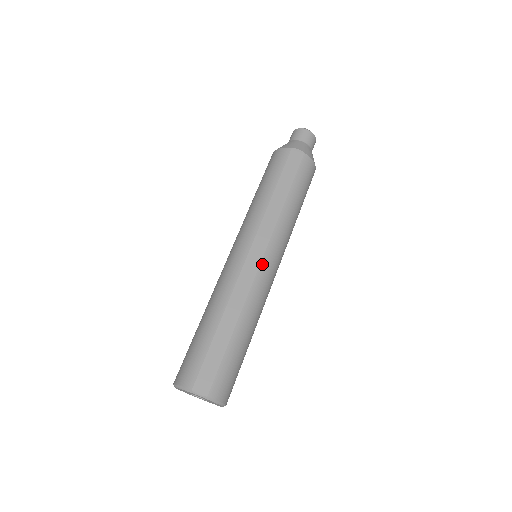
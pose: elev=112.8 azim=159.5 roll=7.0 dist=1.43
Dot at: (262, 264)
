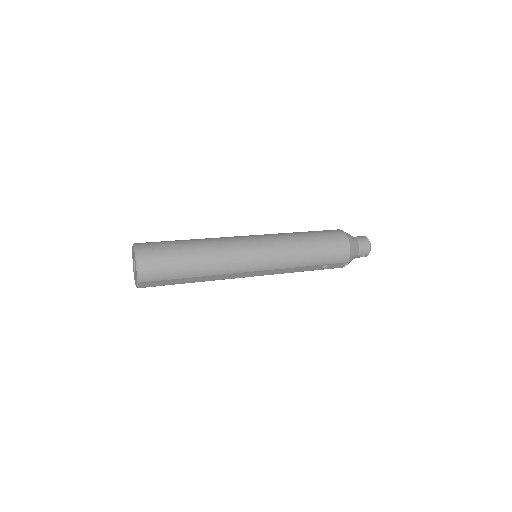
Dot at: occluded
